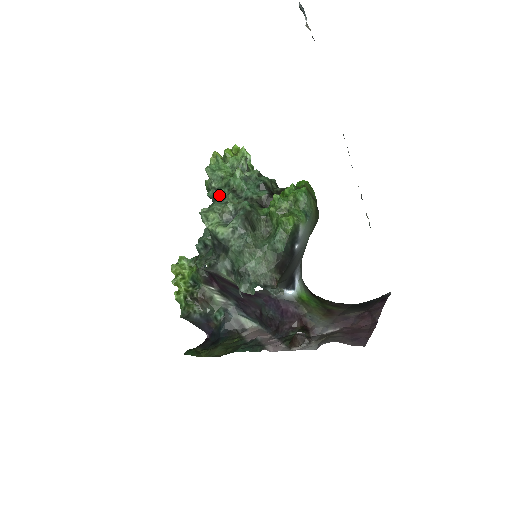
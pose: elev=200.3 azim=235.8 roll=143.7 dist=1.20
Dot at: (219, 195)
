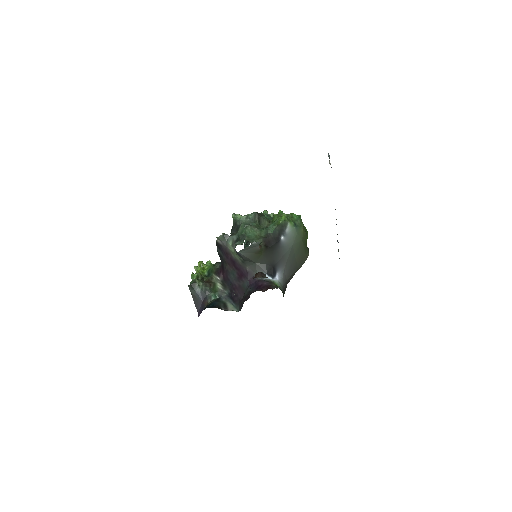
Dot at: occluded
